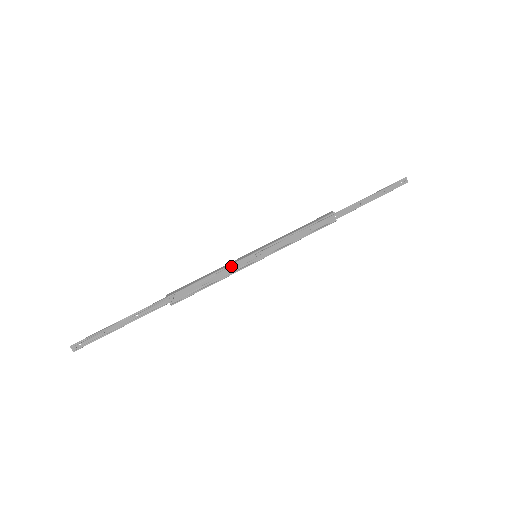
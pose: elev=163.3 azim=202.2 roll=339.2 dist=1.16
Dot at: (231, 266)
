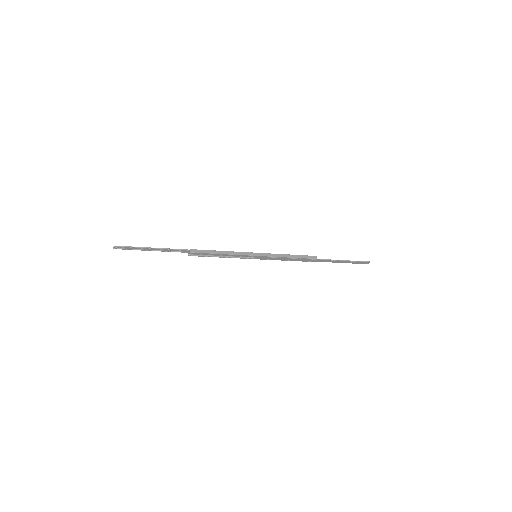
Dot at: (238, 254)
